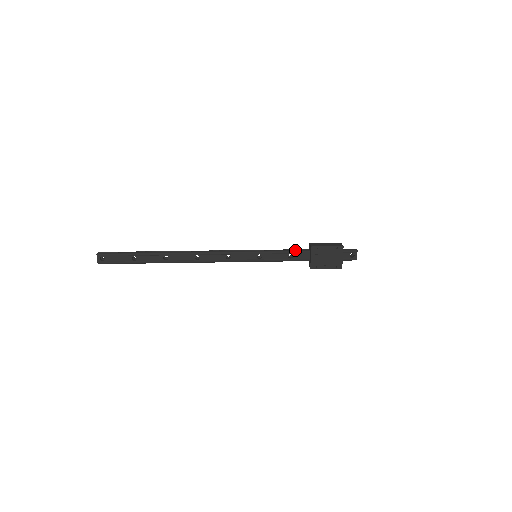
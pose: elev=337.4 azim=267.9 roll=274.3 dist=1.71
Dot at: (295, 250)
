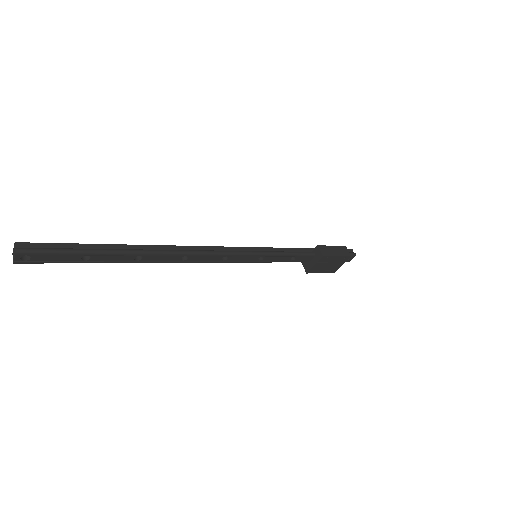
Dot at: (301, 253)
